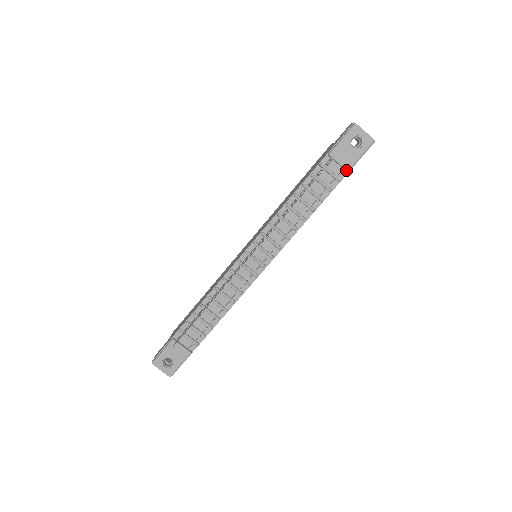
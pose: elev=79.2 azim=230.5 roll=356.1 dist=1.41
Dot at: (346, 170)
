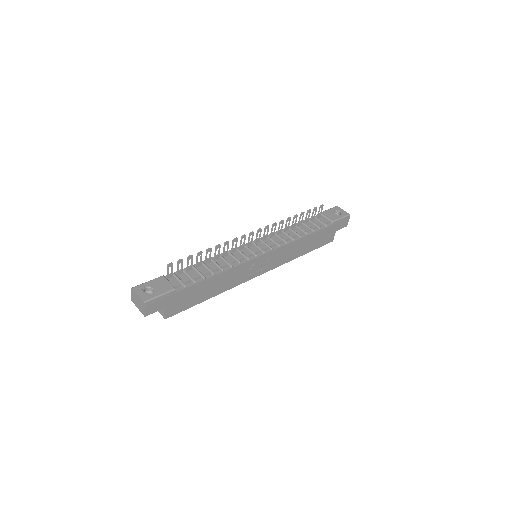
Dot at: (331, 221)
